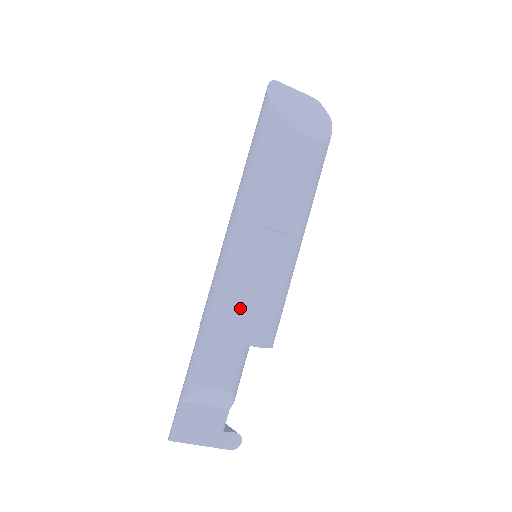
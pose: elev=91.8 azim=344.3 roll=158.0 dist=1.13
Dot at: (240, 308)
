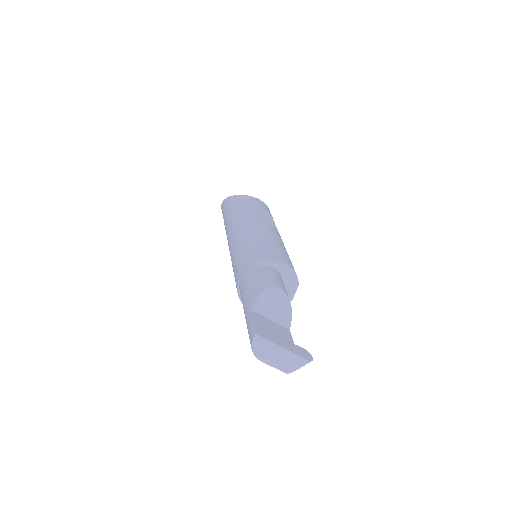
Dot at: (269, 248)
